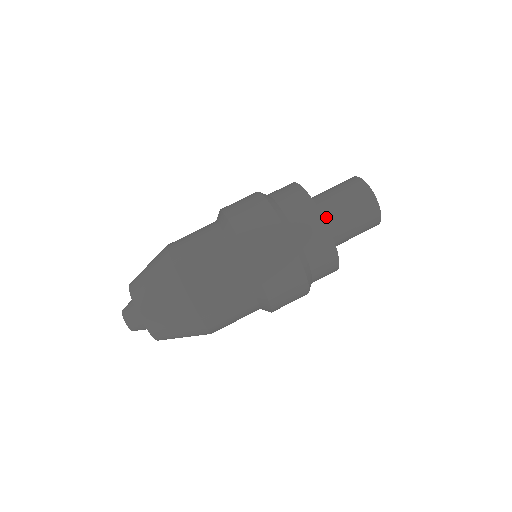
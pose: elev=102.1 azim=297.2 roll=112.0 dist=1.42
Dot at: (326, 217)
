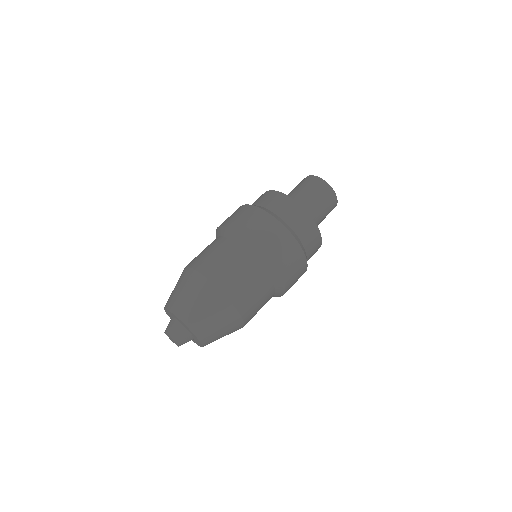
Dot at: occluded
